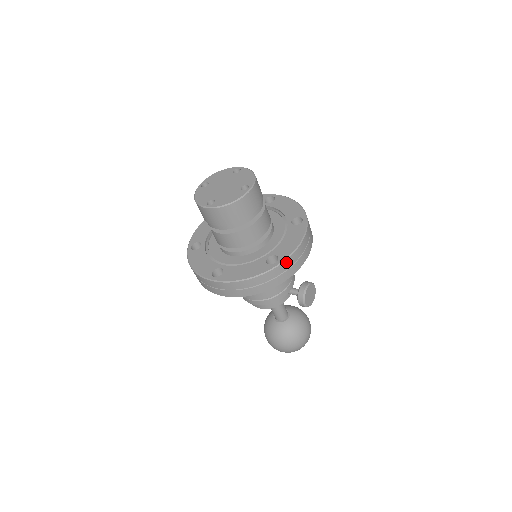
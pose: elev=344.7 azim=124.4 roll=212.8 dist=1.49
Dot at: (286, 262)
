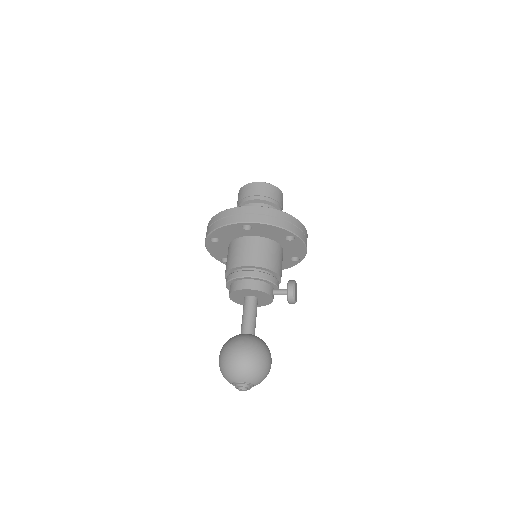
Dot at: (301, 224)
